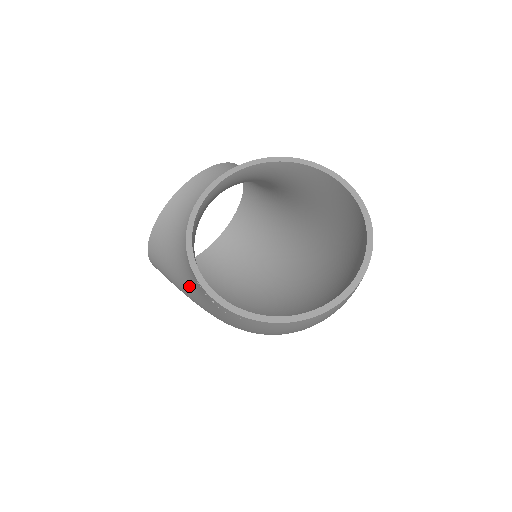
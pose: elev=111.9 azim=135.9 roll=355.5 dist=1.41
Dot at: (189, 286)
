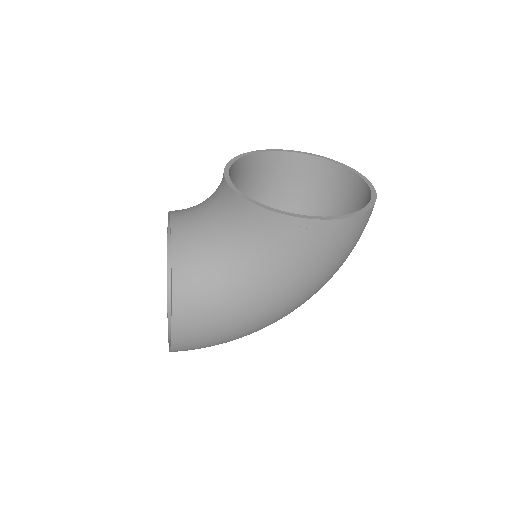
Dot at: (257, 281)
